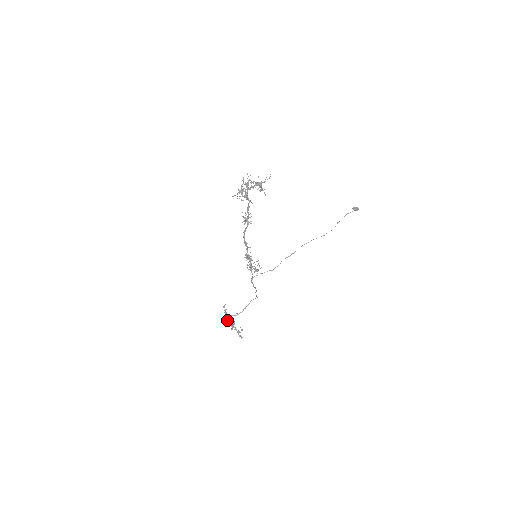
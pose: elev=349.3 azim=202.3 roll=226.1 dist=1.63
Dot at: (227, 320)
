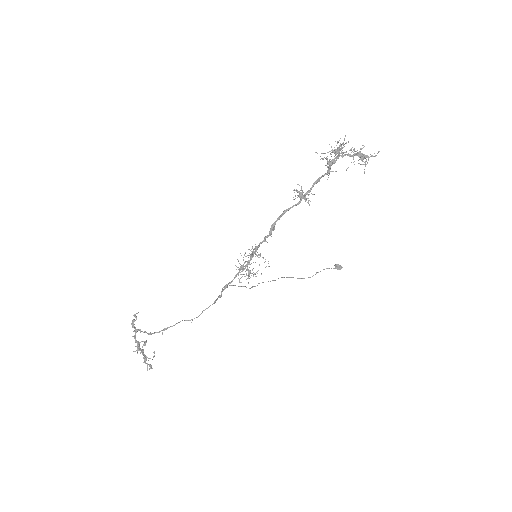
Dot at: (132, 336)
